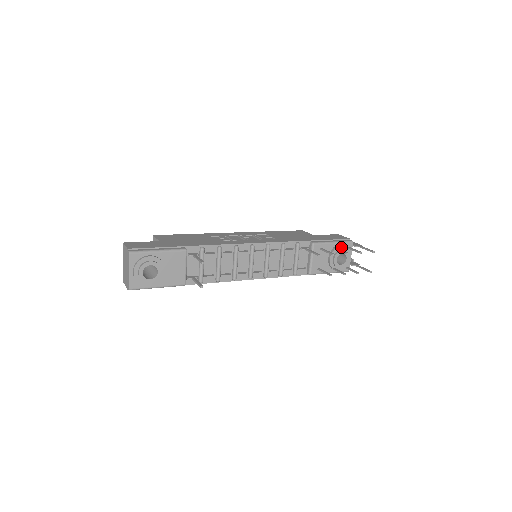
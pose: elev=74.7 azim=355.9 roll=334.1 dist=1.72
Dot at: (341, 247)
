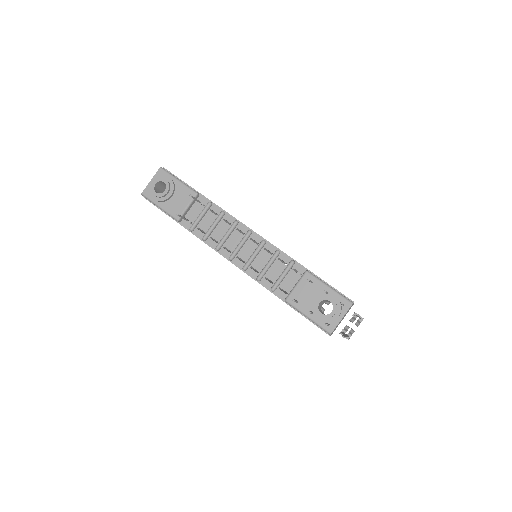
Dot at: (333, 296)
